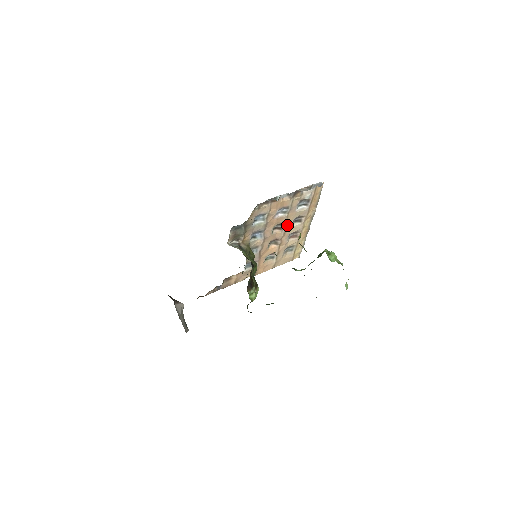
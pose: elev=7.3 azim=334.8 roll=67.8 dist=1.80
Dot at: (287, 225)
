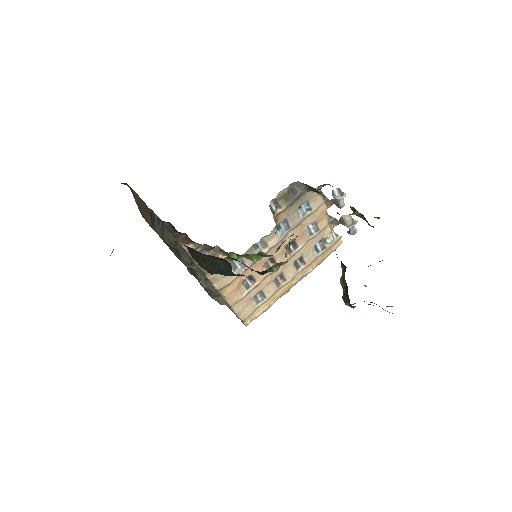
Dot at: (295, 255)
